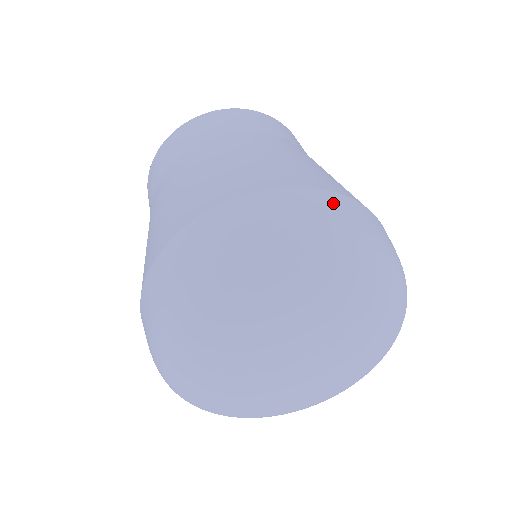
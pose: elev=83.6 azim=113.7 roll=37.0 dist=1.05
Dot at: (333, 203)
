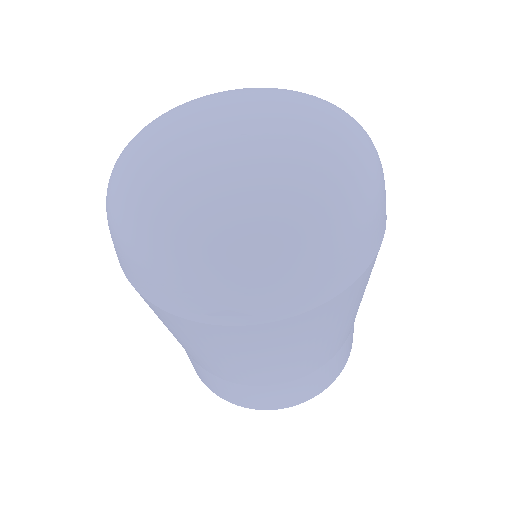
Dot at: occluded
